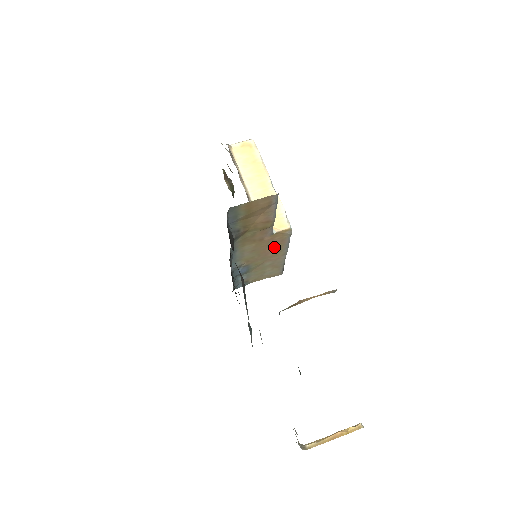
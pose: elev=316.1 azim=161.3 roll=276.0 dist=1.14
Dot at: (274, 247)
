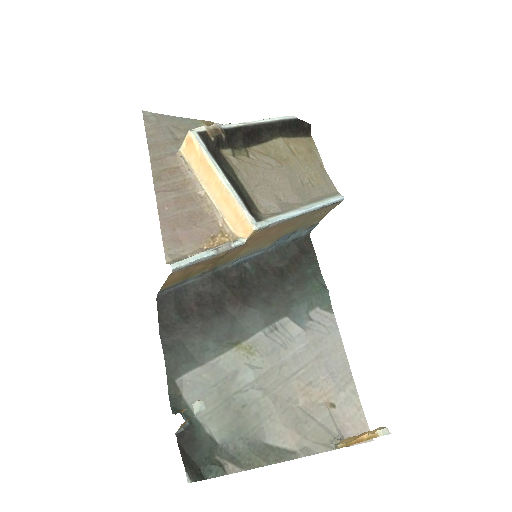
Dot at: (274, 230)
